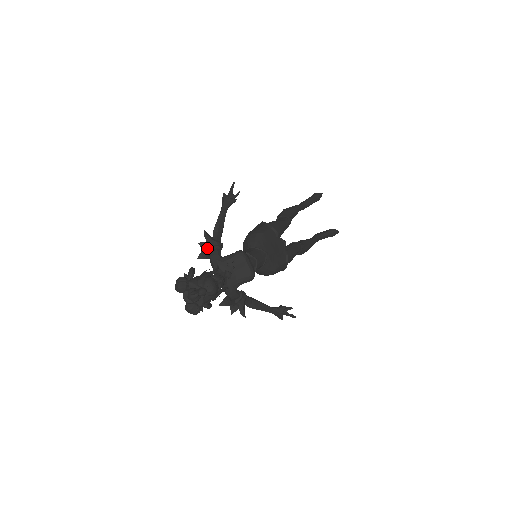
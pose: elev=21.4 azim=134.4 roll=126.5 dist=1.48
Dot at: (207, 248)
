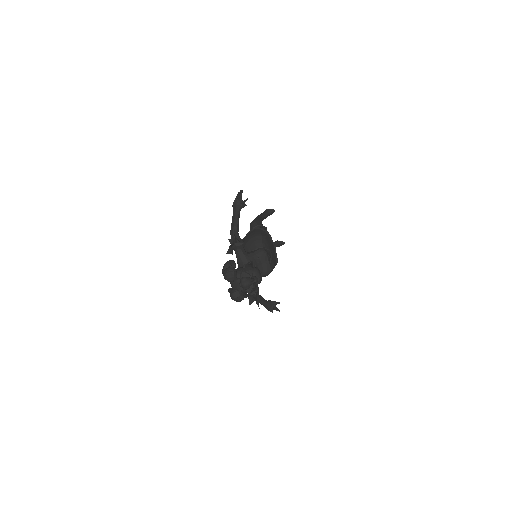
Dot at: (232, 245)
